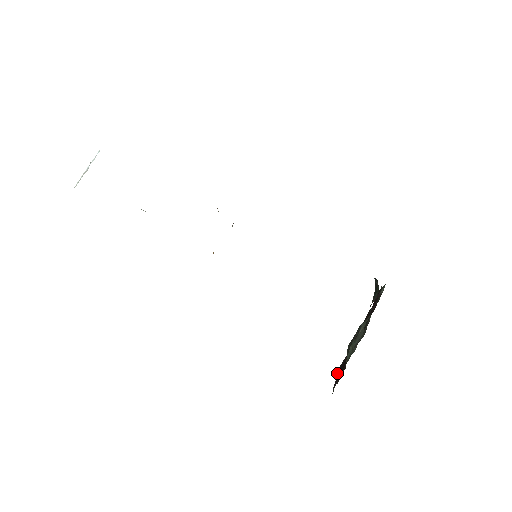
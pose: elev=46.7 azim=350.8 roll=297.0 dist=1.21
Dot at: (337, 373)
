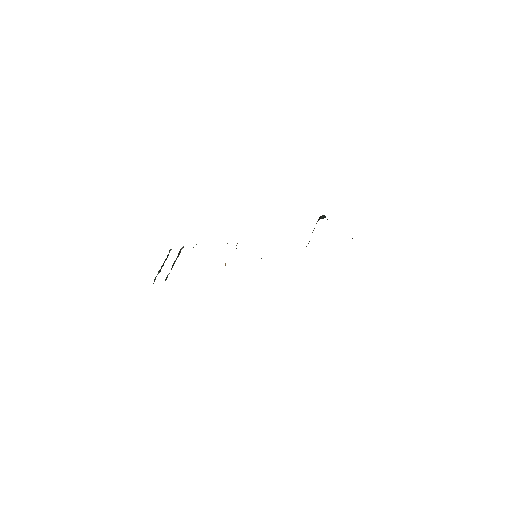
Dot at: occluded
